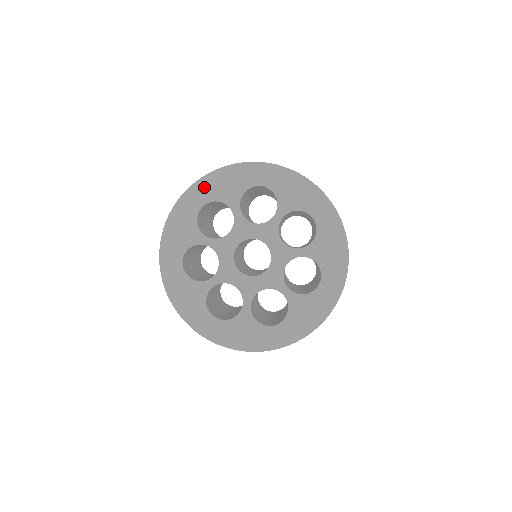
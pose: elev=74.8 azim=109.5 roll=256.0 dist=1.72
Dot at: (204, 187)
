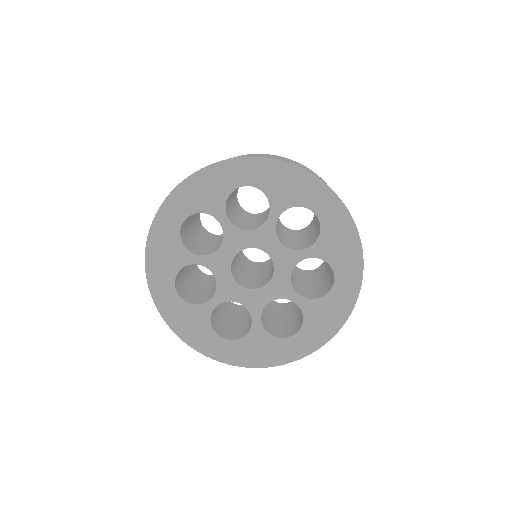
Dot at: (180, 199)
